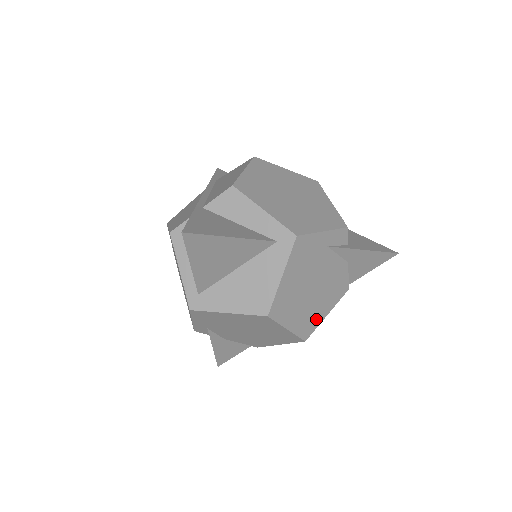
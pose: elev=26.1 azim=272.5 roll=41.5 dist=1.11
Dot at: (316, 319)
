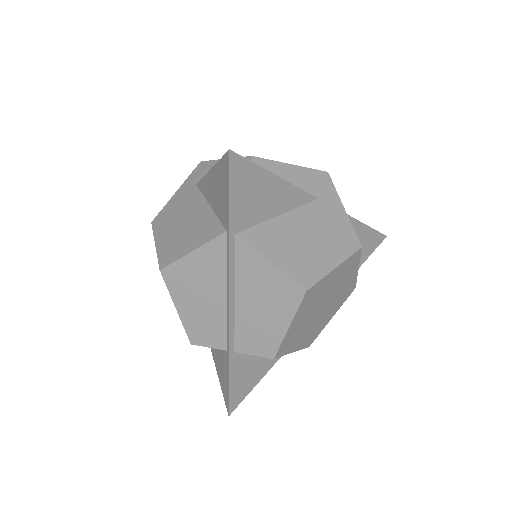
Dot at: occluded
